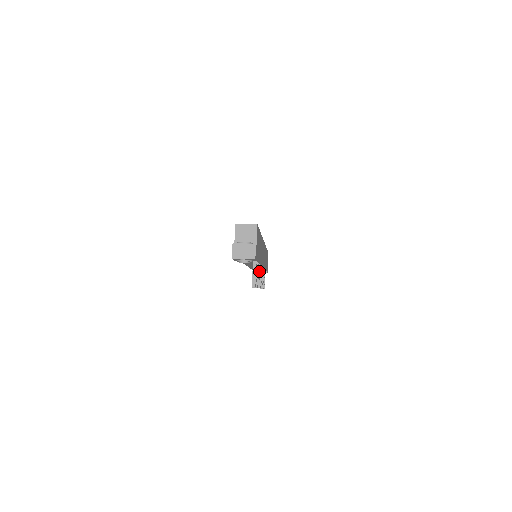
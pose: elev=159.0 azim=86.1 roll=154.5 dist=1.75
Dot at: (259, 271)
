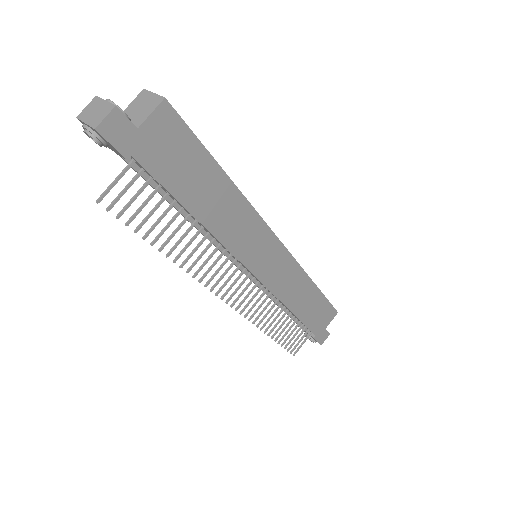
Dot at: (224, 263)
